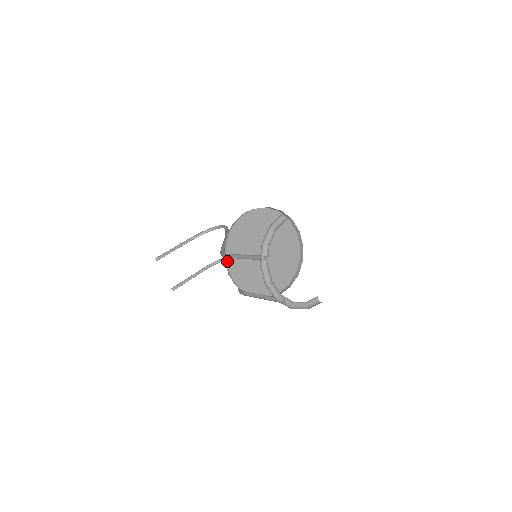
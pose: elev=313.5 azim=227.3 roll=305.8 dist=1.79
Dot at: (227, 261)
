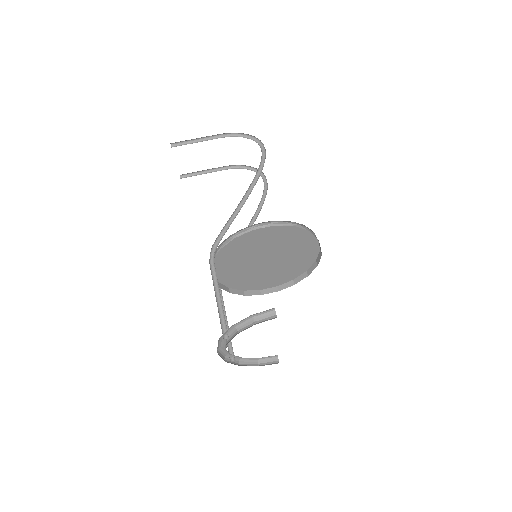
Dot at: occluded
